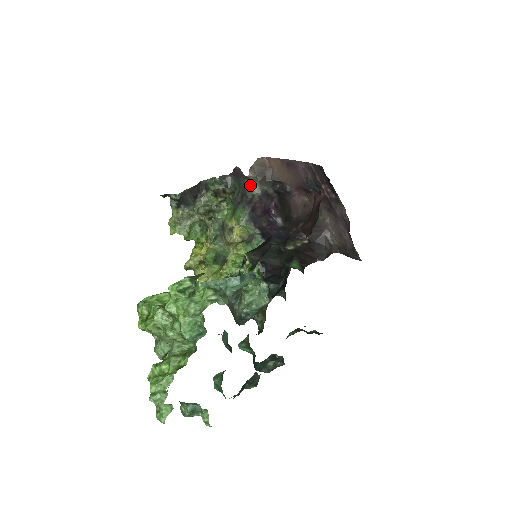
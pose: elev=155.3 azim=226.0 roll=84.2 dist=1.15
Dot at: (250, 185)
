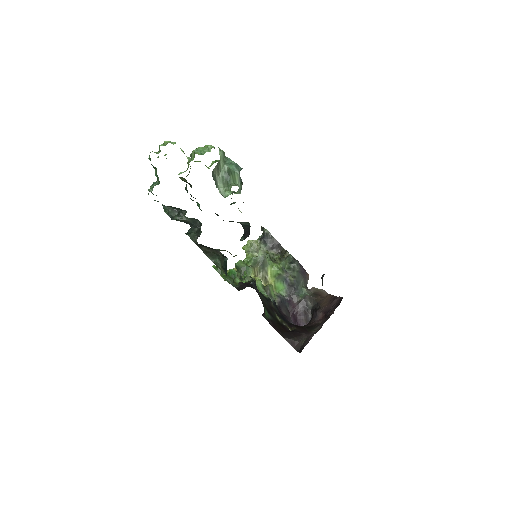
Dot at: (304, 291)
